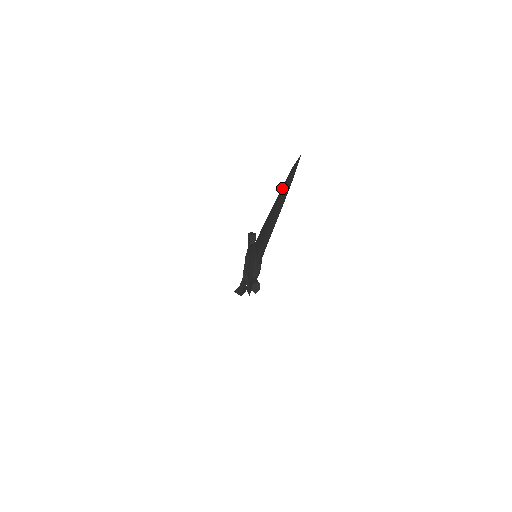
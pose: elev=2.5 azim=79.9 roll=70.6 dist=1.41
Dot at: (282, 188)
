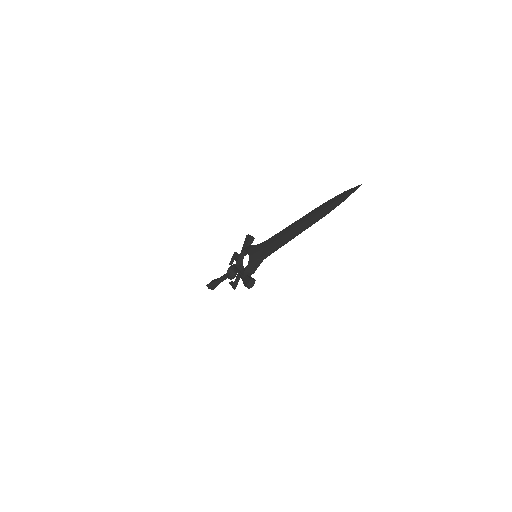
Dot at: (324, 205)
